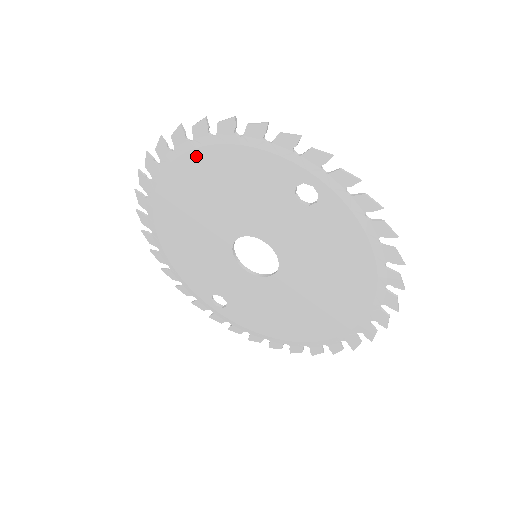
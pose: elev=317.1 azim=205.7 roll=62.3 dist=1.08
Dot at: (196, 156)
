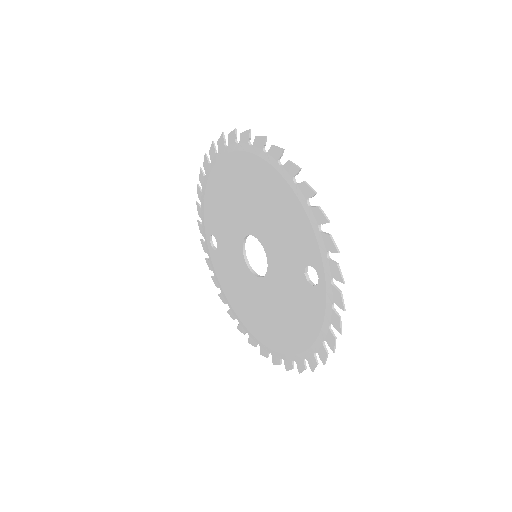
Dot at: (275, 175)
